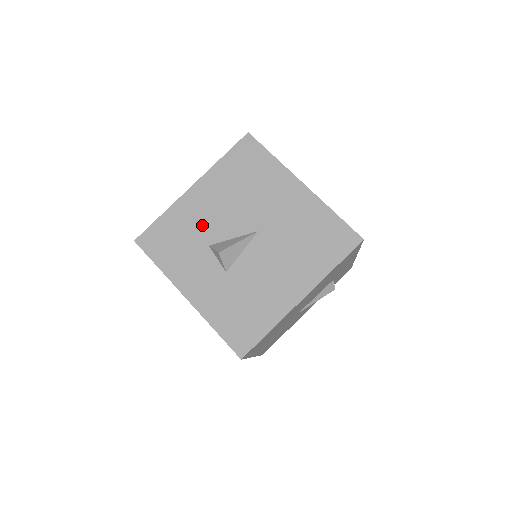
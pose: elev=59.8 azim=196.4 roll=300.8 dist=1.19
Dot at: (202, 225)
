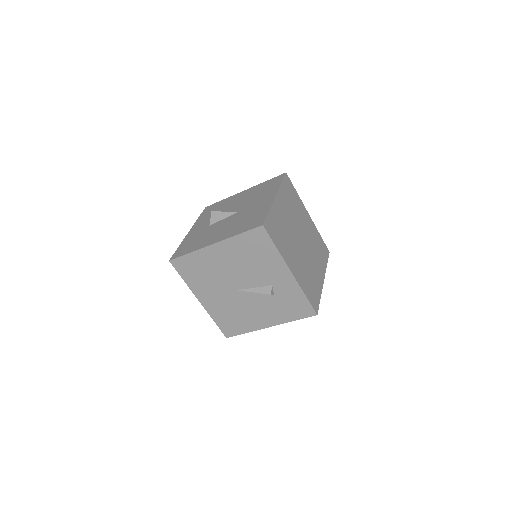
Dot at: (227, 206)
